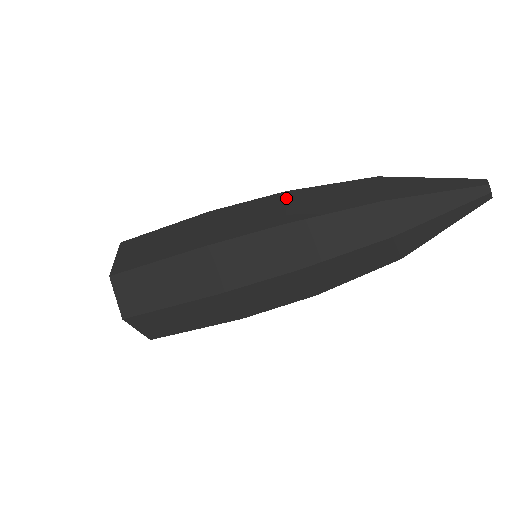
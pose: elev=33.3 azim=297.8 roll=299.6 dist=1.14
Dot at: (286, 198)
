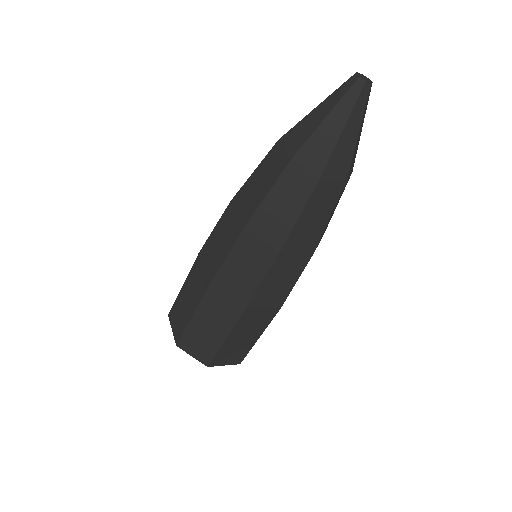
Dot at: (233, 207)
